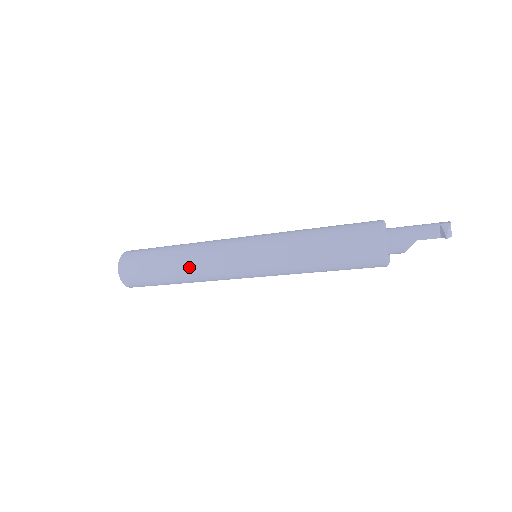
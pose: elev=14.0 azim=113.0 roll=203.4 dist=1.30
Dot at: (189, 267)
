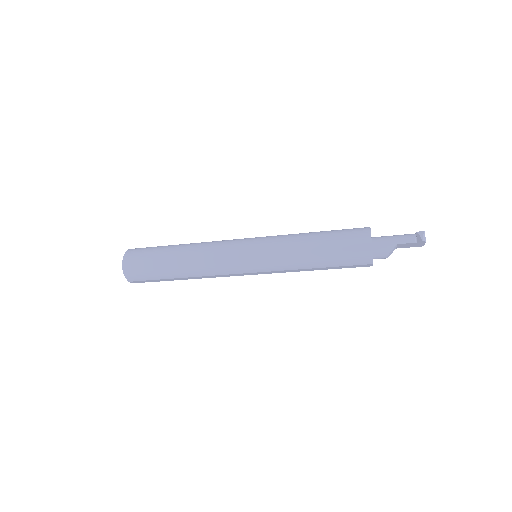
Dot at: (194, 258)
